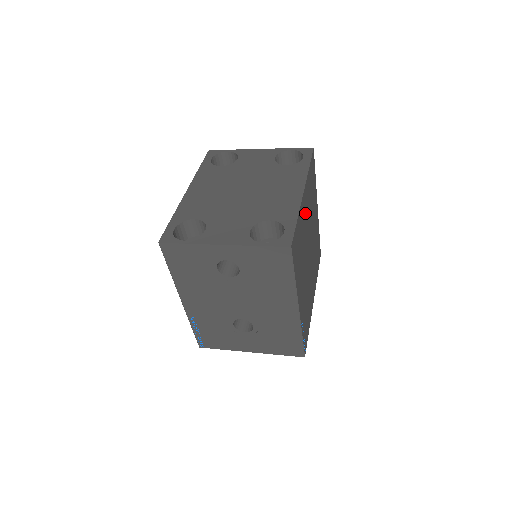
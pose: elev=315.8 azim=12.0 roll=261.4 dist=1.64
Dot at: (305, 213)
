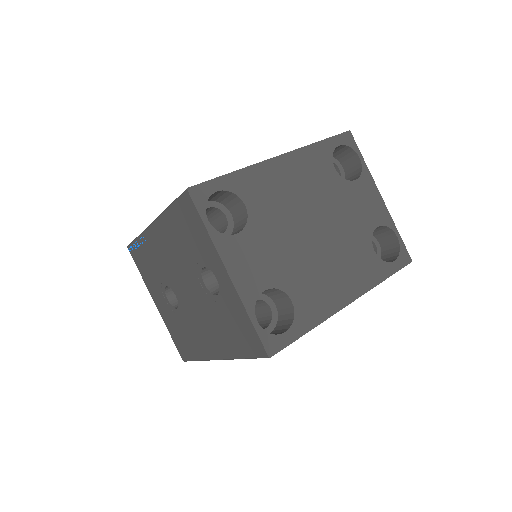
Dot at: occluded
